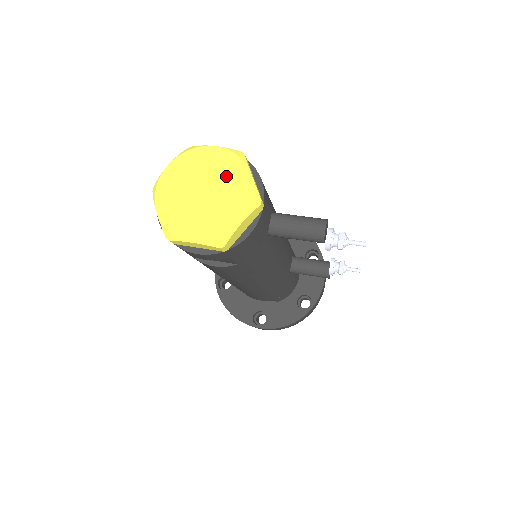
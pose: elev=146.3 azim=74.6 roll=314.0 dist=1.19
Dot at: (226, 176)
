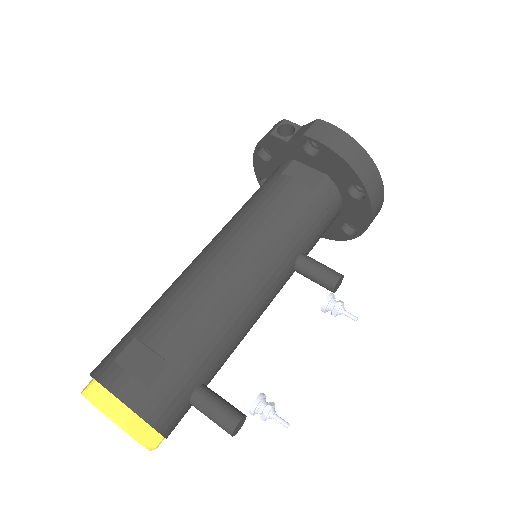
Dot at: occluded
